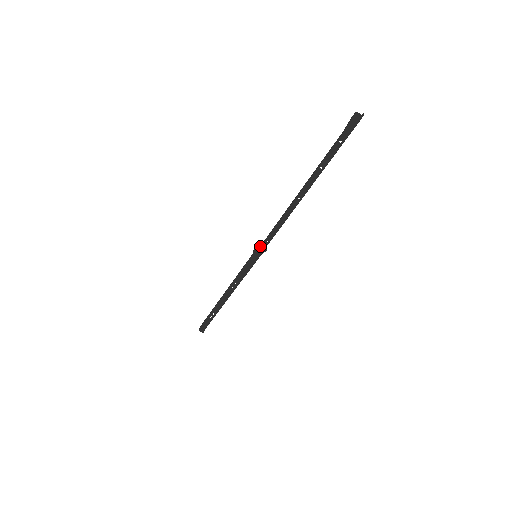
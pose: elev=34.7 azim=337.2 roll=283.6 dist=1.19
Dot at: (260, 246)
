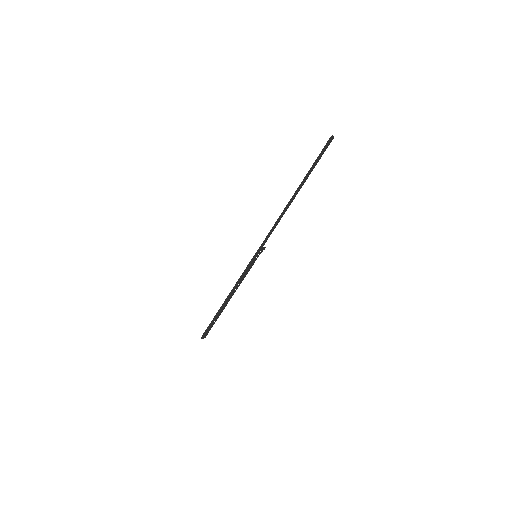
Dot at: (261, 247)
